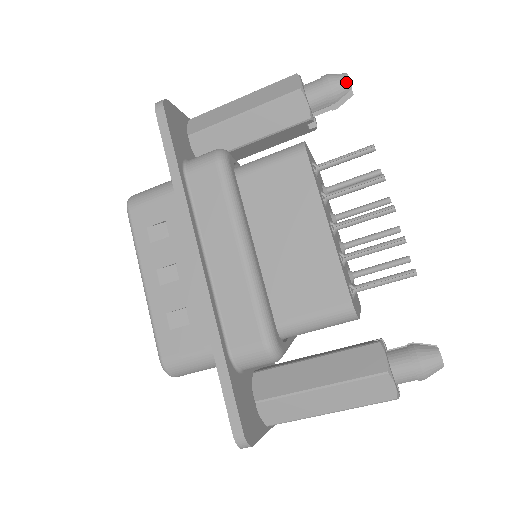
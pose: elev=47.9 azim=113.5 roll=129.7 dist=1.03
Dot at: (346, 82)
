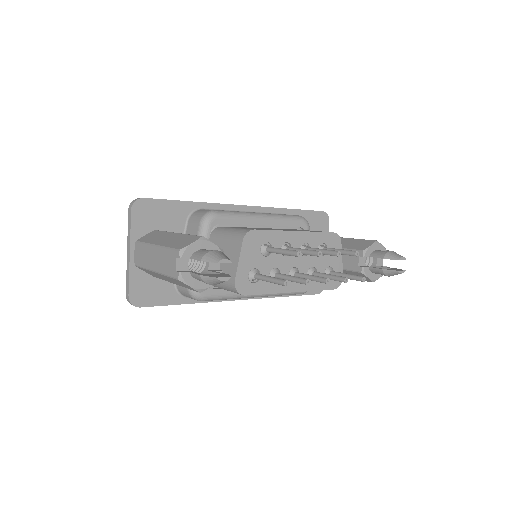
Dot at: occluded
